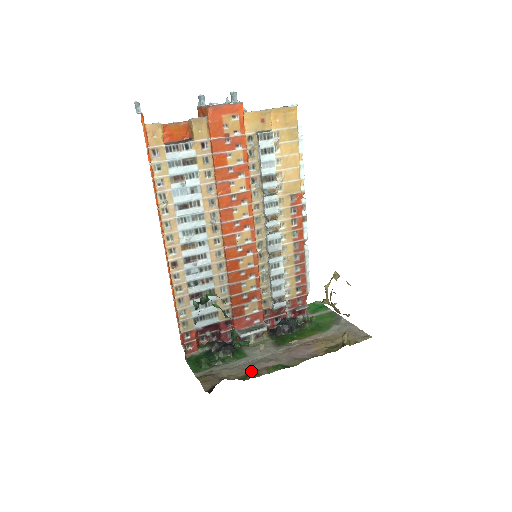
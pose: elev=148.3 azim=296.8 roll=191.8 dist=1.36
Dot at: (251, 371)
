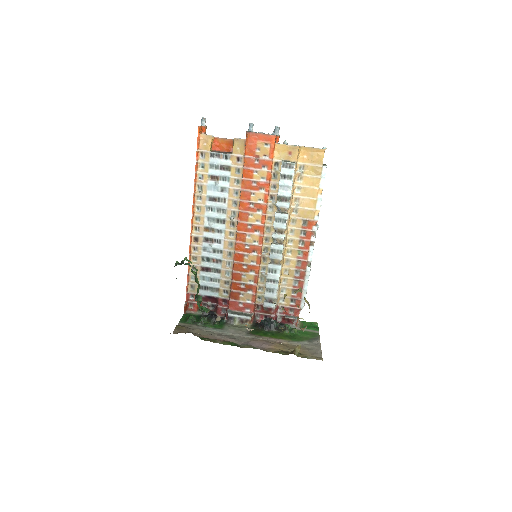
Dot at: (213, 338)
